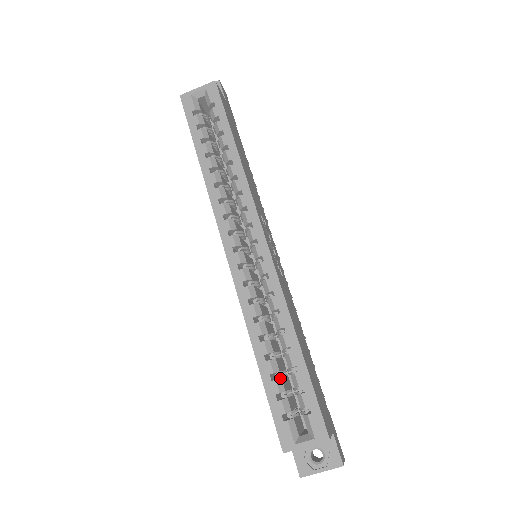
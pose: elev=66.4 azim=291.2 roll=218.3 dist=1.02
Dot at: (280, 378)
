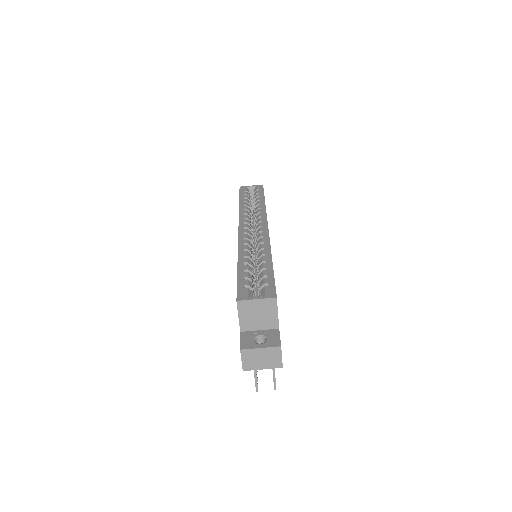
Dot at: (251, 274)
